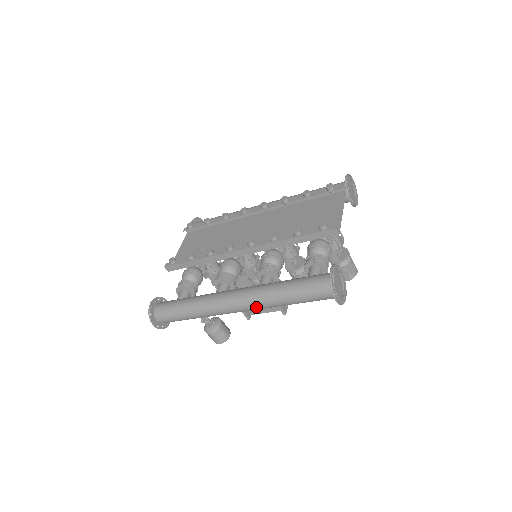
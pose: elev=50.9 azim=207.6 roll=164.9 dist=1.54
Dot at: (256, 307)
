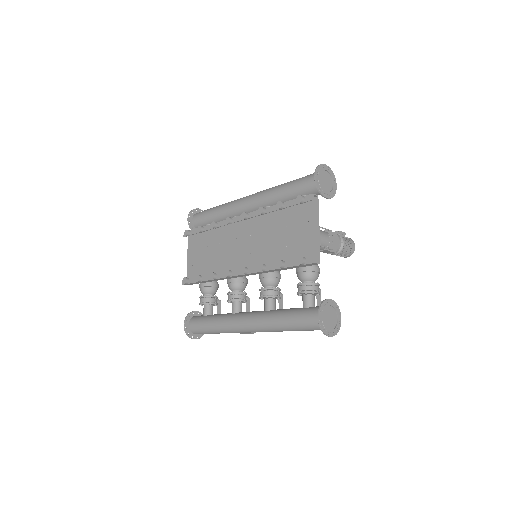
Dot at: occluded
